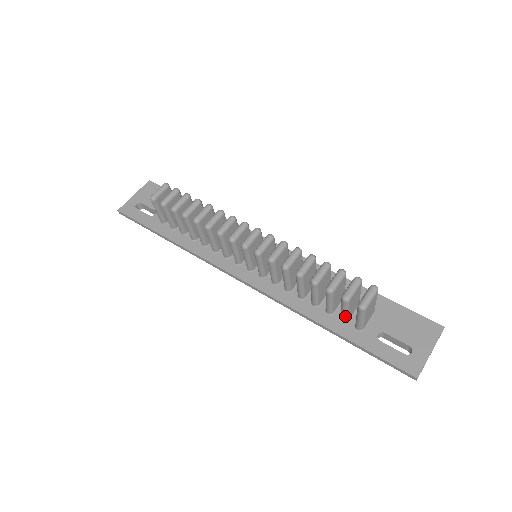
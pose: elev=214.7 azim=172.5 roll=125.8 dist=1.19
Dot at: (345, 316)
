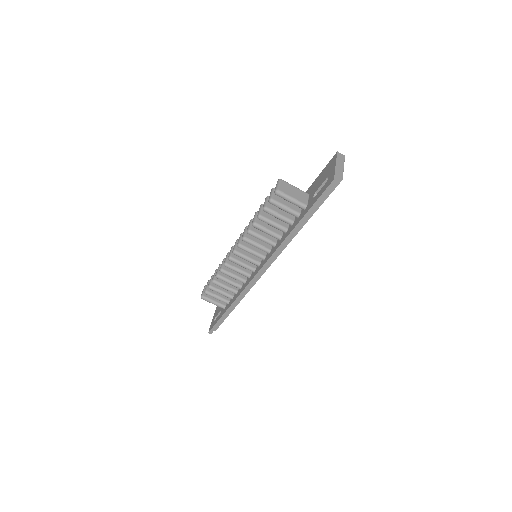
Dot at: (291, 211)
